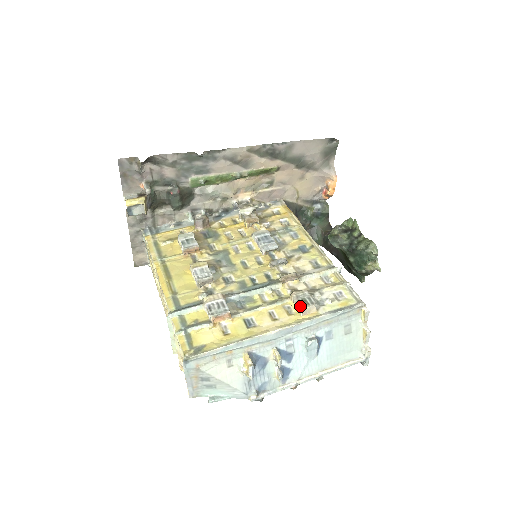
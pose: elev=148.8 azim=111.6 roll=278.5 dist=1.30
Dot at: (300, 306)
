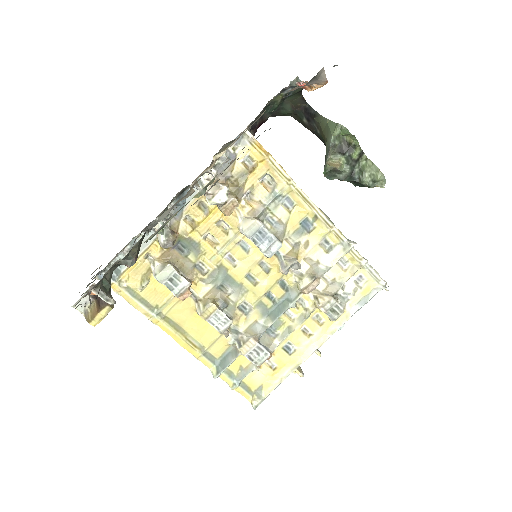
Dot at: (330, 318)
